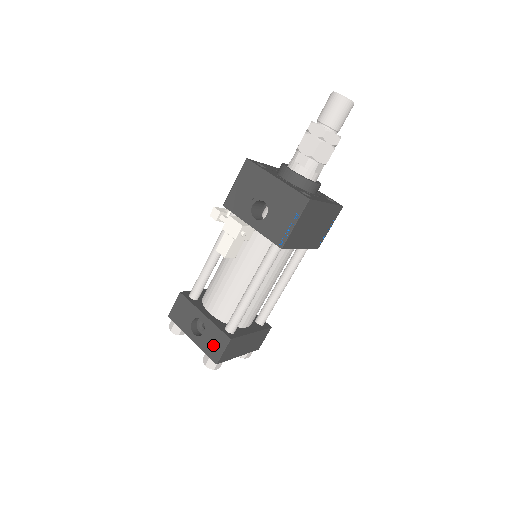
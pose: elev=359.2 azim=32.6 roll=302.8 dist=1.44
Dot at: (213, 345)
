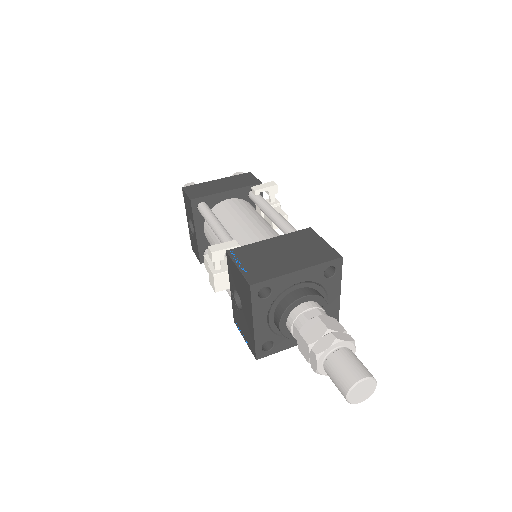
Dot at: (194, 245)
